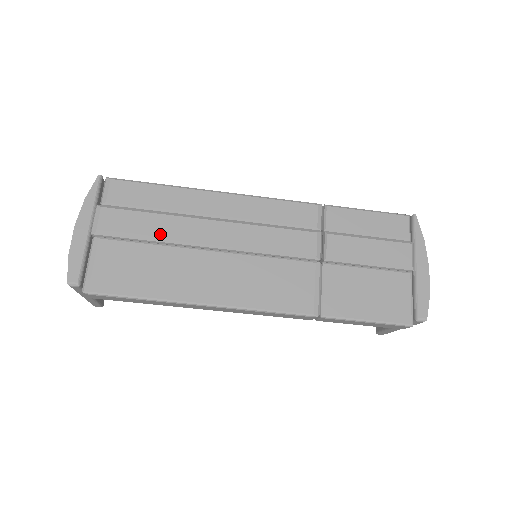
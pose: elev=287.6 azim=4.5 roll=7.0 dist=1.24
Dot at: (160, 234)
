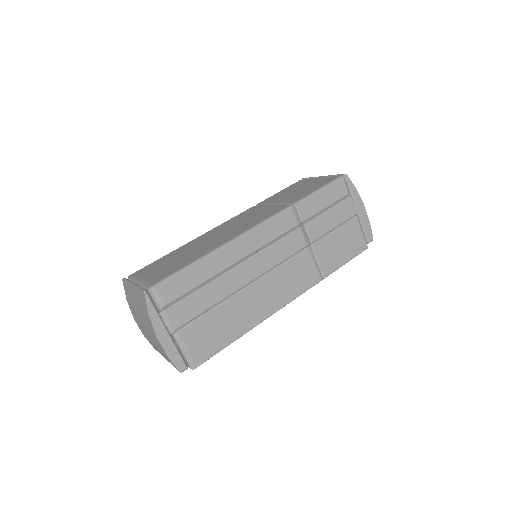
Dot at: (214, 301)
